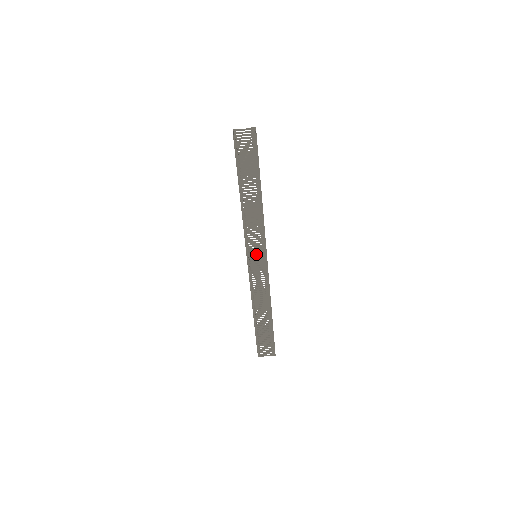
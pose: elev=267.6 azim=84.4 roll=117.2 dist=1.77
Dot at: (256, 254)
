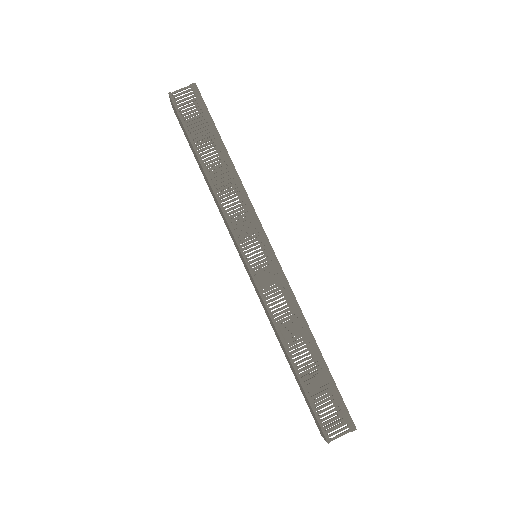
Dot at: occluded
